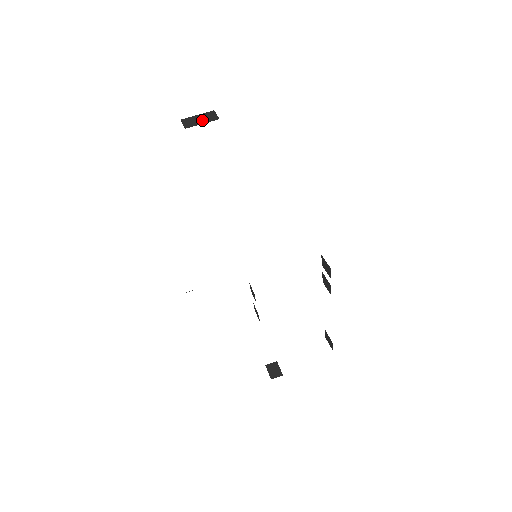
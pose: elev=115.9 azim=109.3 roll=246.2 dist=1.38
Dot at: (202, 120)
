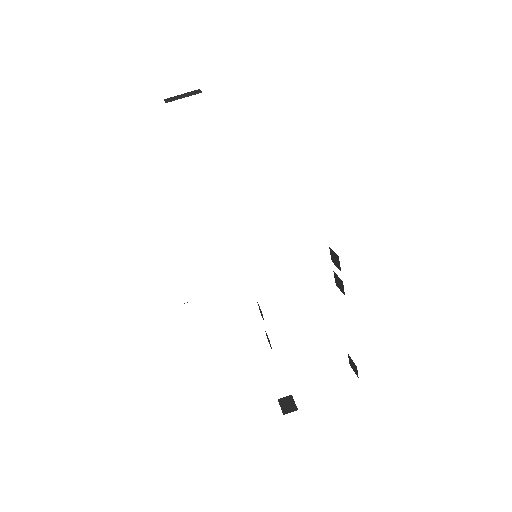
Dot at: (184, 95)
